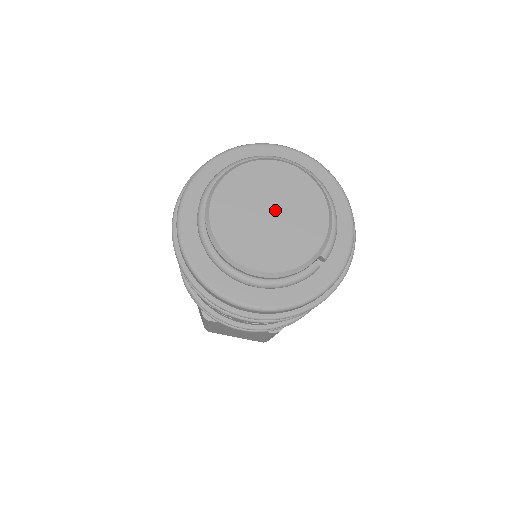
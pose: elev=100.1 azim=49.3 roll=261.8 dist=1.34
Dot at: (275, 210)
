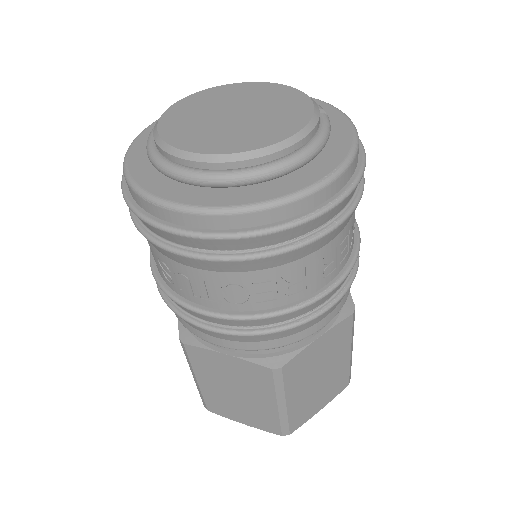
Dot at: (235, 110)
